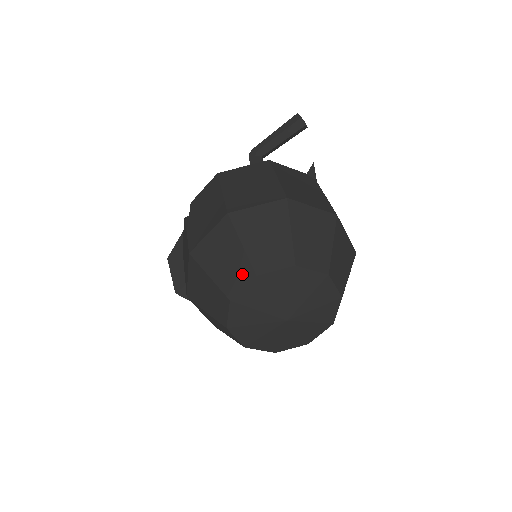
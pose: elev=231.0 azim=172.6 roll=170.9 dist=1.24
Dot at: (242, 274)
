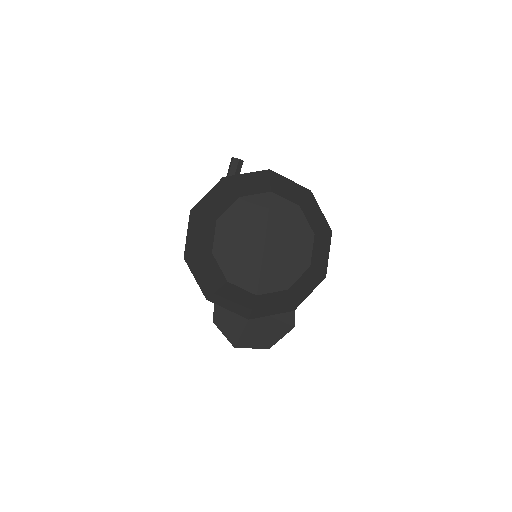
Dot at: (210, 230)
